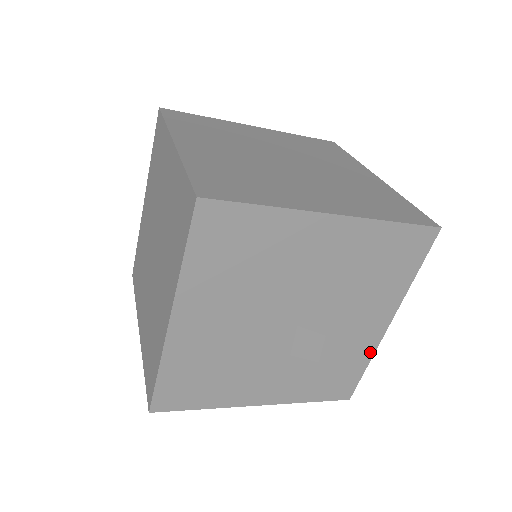
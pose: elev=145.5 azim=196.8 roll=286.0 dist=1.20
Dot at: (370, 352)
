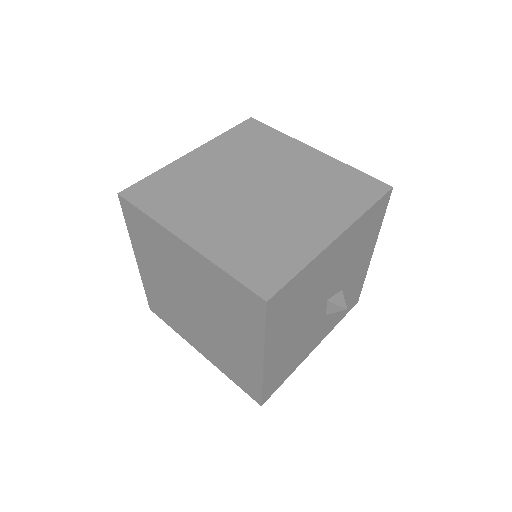
Dot at: (365, 273)
